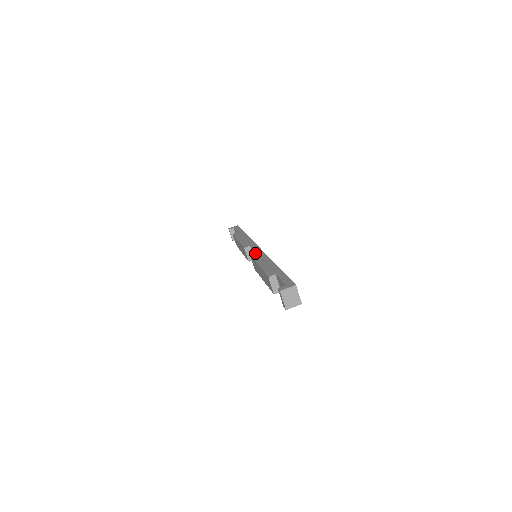
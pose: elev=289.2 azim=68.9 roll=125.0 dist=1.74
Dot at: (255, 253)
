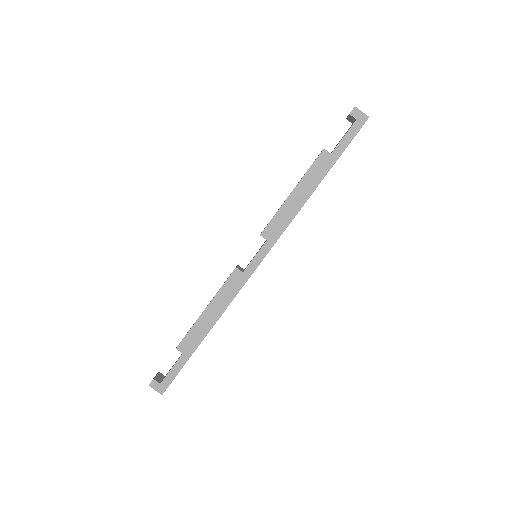
Dot at: (239, 274)
